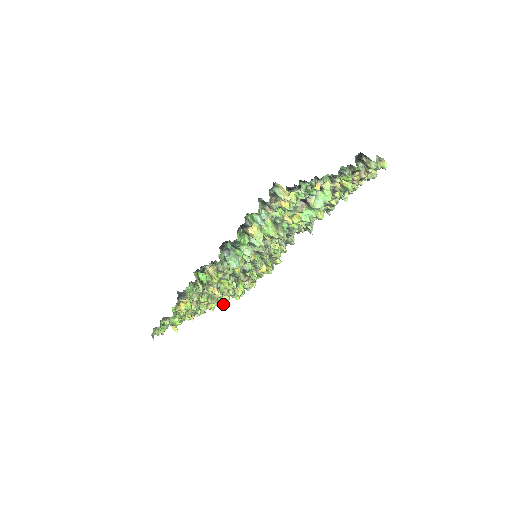
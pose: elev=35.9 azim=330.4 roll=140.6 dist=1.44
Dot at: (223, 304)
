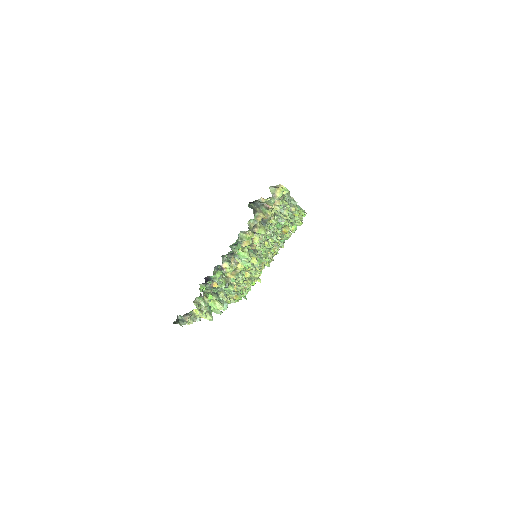
Dot at: (289, 237)
